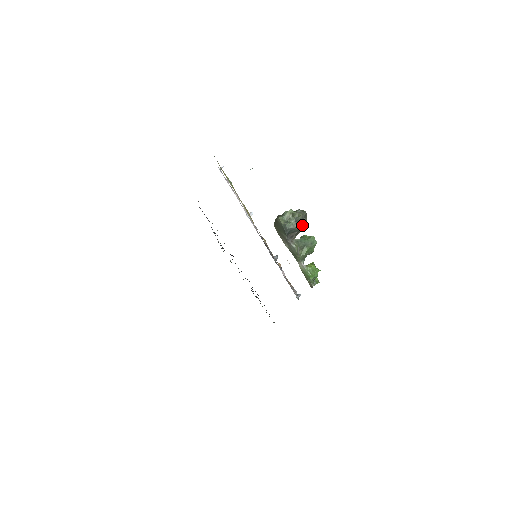
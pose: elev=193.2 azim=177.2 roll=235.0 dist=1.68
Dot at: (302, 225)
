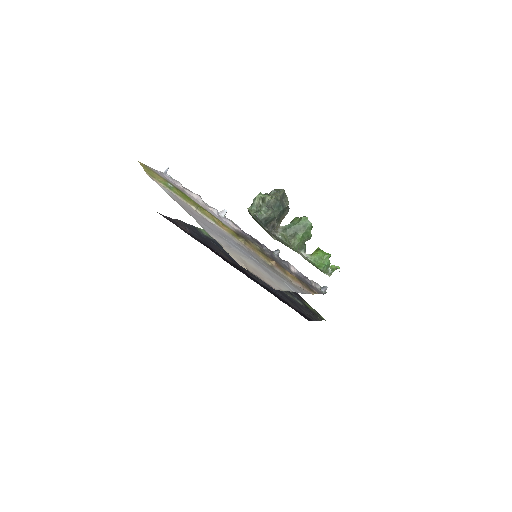
Dot at: (280, 209)
